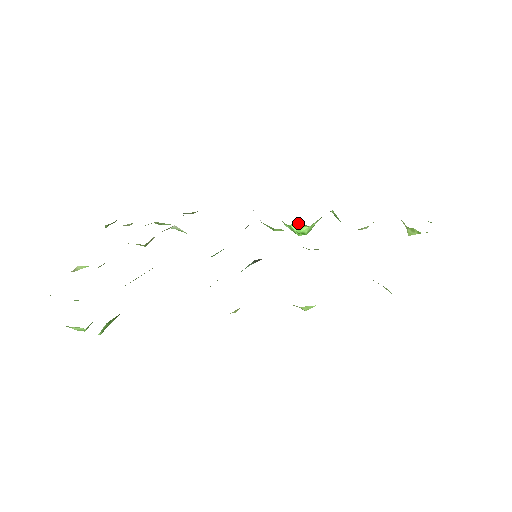
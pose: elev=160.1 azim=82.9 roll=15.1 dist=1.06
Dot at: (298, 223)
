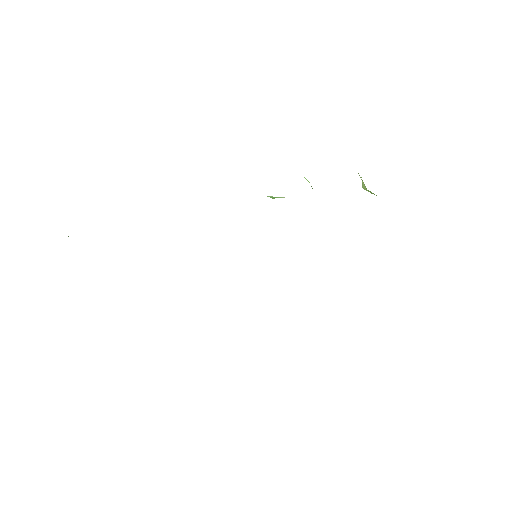
Dot at: occluded
